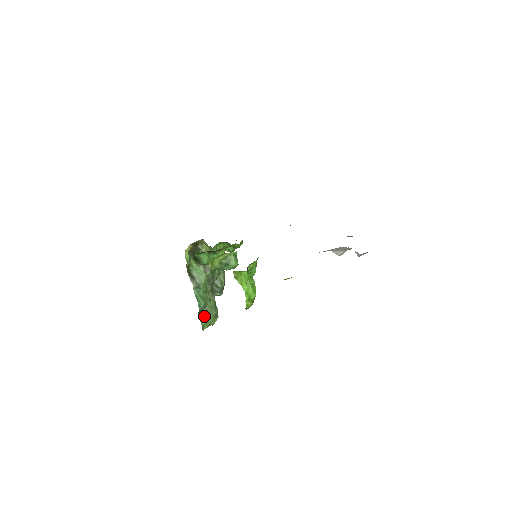
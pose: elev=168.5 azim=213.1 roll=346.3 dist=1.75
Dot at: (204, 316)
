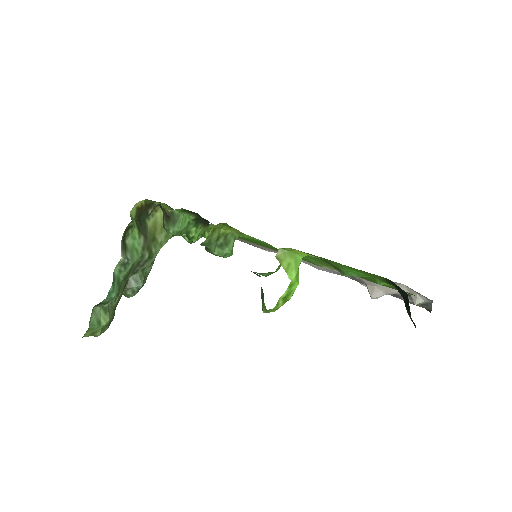
Dot at: (98, 315)
